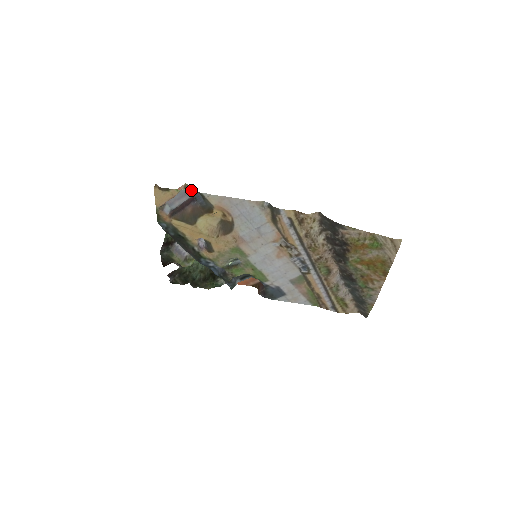
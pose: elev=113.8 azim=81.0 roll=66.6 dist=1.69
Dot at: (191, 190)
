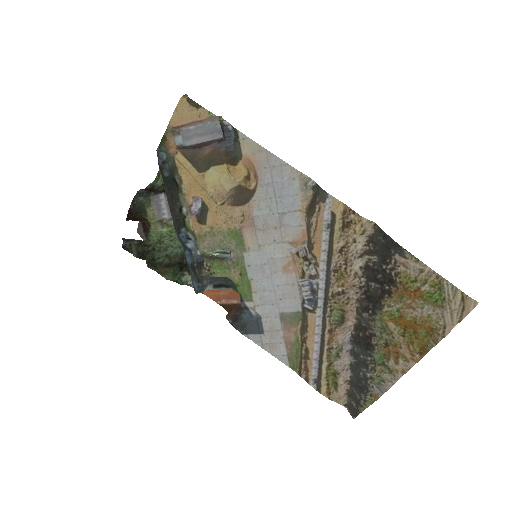
Dot at: (225, 123)
